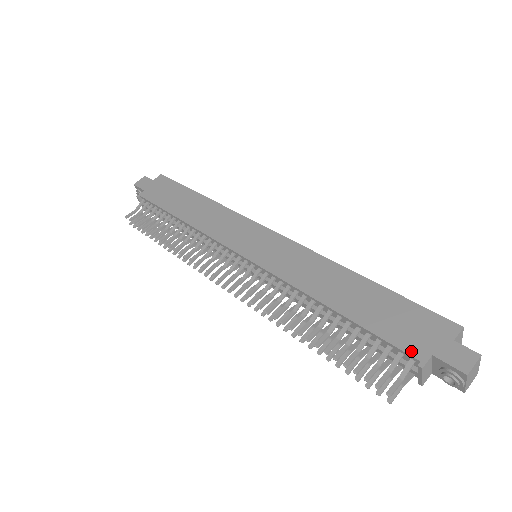
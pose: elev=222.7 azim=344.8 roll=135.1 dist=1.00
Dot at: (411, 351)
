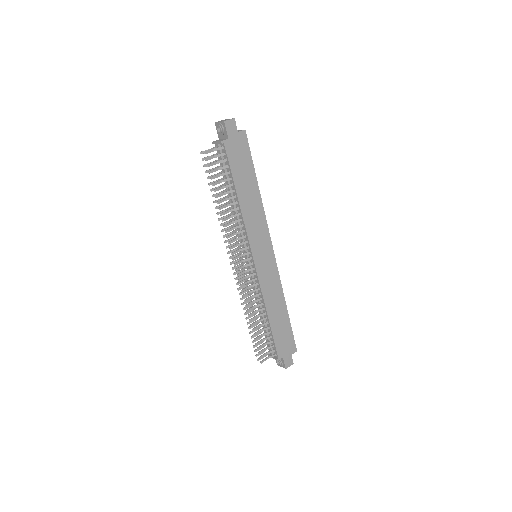
Dot at: (279, 353)
